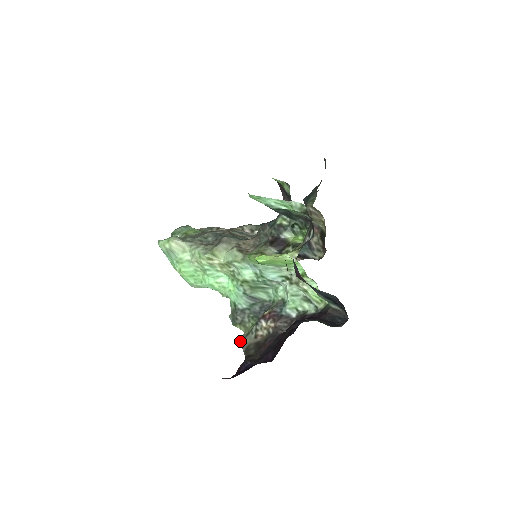
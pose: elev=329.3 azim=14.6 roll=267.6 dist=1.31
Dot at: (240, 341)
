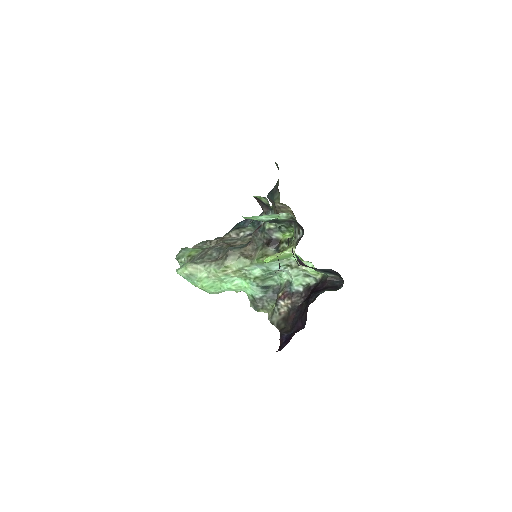
Dot at: occluded
